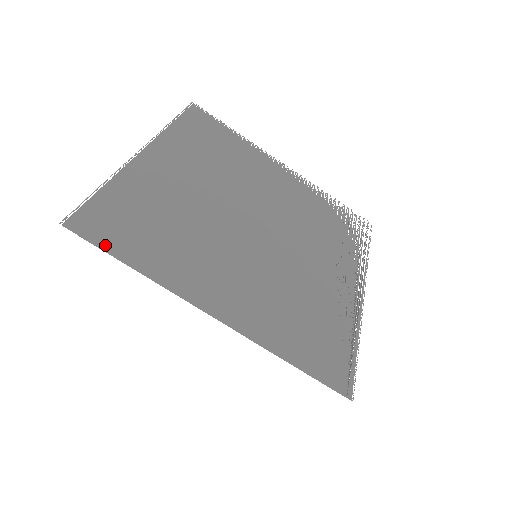
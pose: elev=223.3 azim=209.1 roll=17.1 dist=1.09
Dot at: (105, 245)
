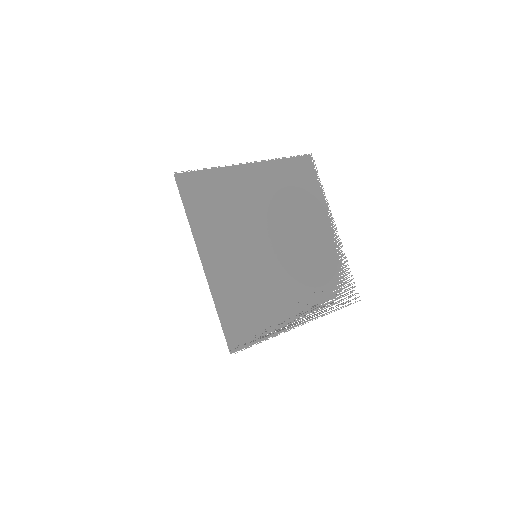
Dot at: (184, 195)
